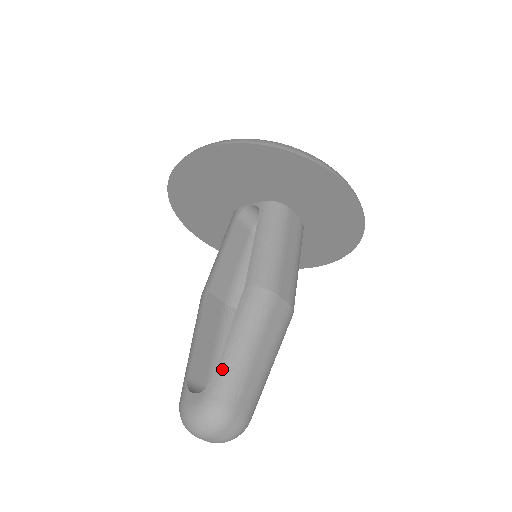
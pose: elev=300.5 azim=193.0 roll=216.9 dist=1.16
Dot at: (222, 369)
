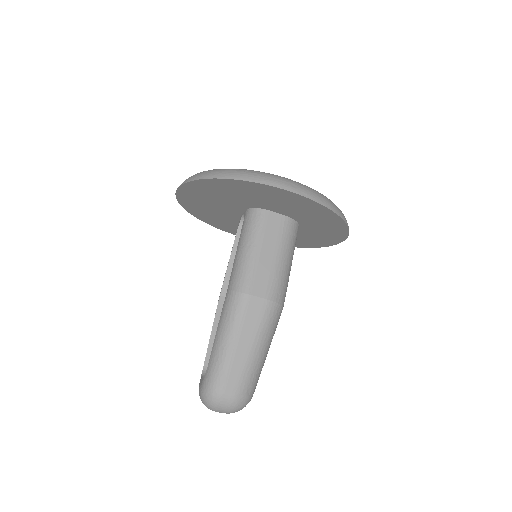
Dot at: (211, 361)
